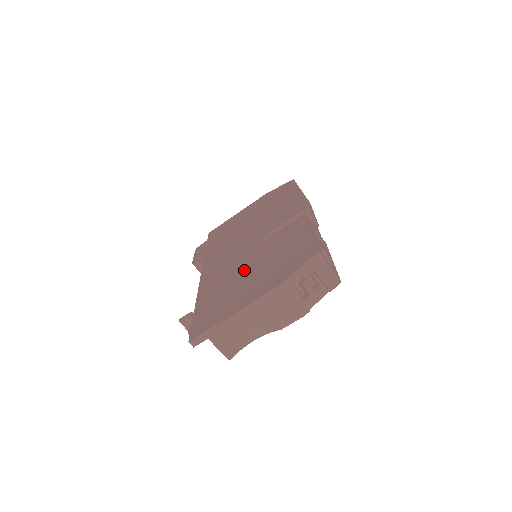
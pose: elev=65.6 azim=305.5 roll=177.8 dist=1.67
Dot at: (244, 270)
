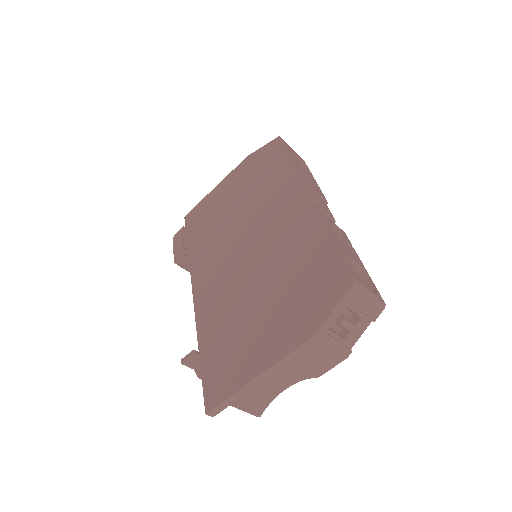
Dot at: (251, 296)
